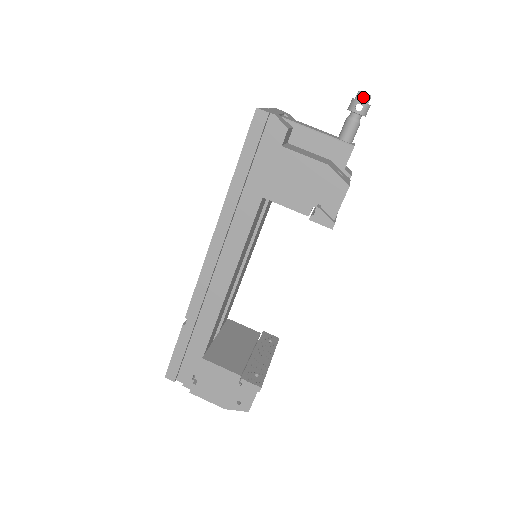
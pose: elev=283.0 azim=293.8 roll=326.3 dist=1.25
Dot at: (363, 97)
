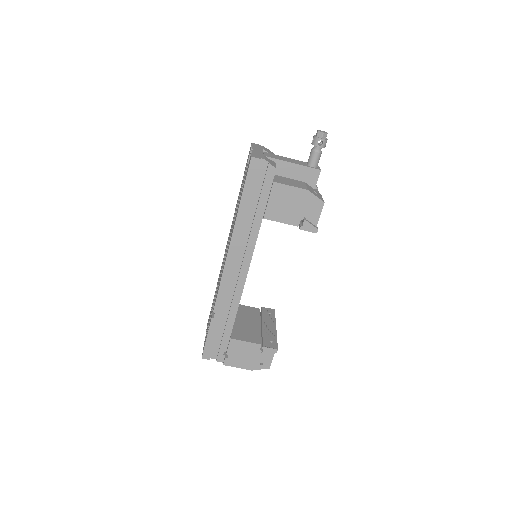
Dot at: (322, 135)
